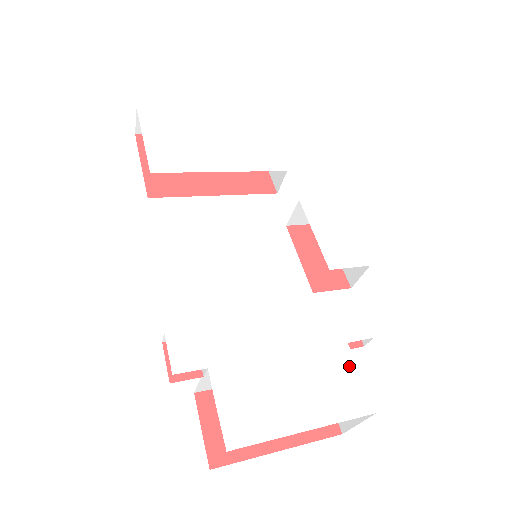
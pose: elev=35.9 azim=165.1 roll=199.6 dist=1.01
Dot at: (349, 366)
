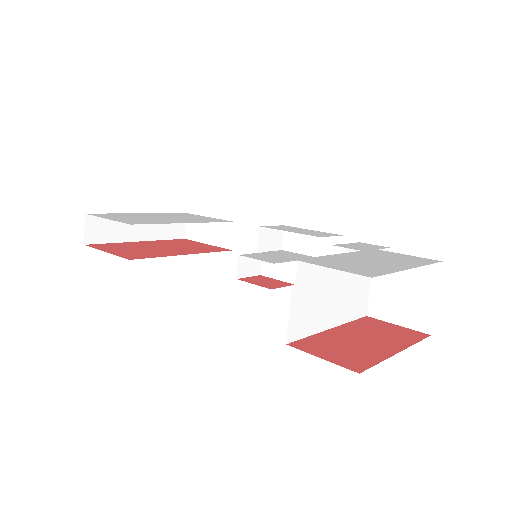
Dot at: (394, 254)
